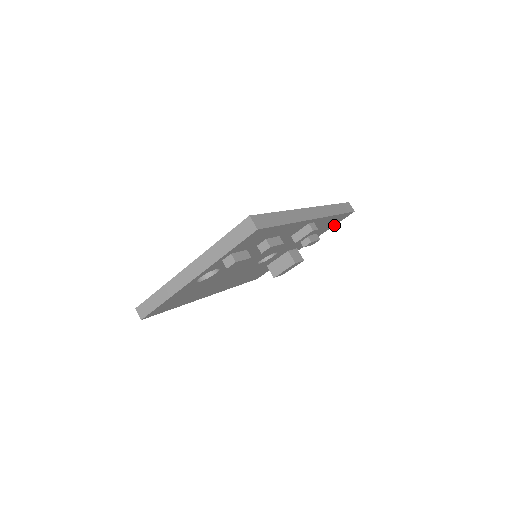
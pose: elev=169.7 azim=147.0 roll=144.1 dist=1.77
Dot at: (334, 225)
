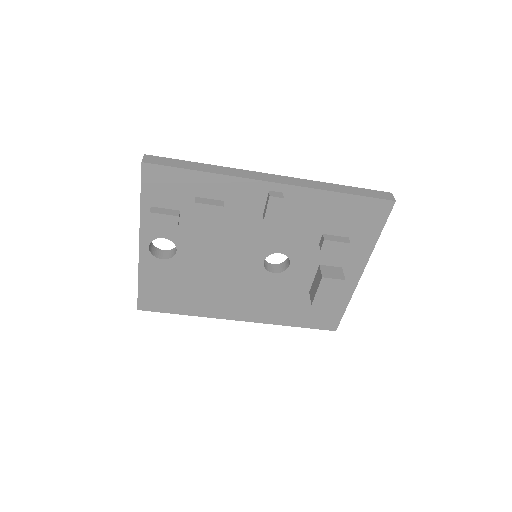
Dot at: occluded
